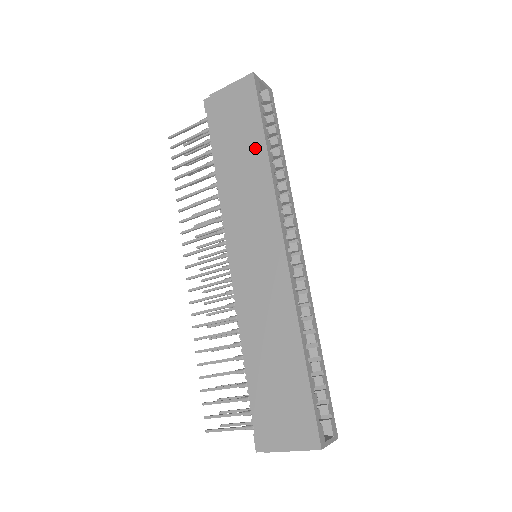
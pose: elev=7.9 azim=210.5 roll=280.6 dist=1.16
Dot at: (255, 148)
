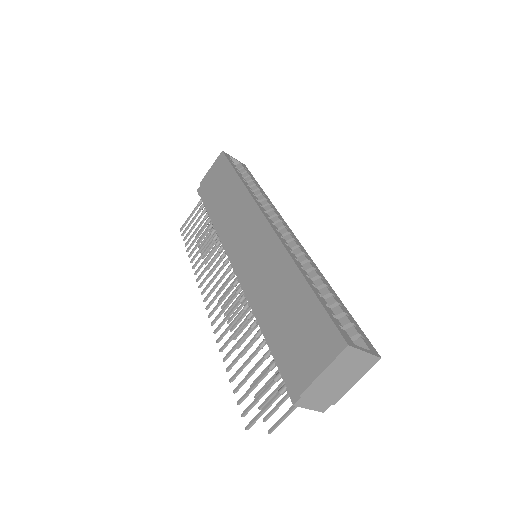
Dot at: (233, 184)
